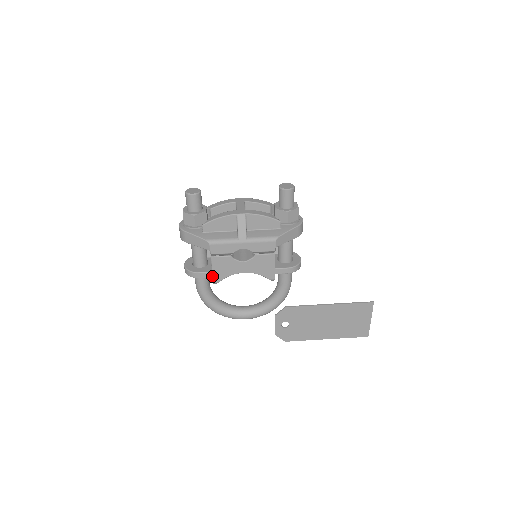
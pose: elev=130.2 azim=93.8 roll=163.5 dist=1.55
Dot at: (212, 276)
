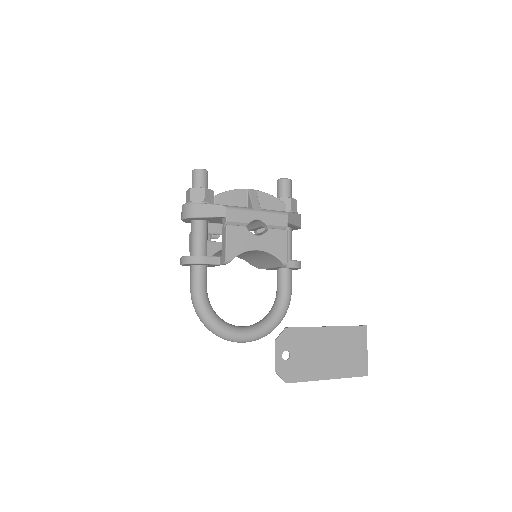
Dot at: (225, 251)
